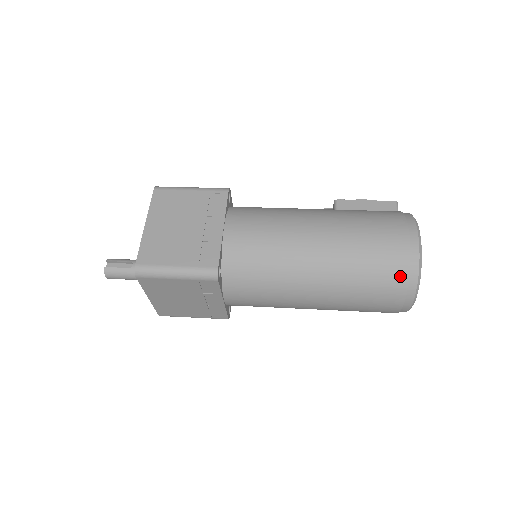
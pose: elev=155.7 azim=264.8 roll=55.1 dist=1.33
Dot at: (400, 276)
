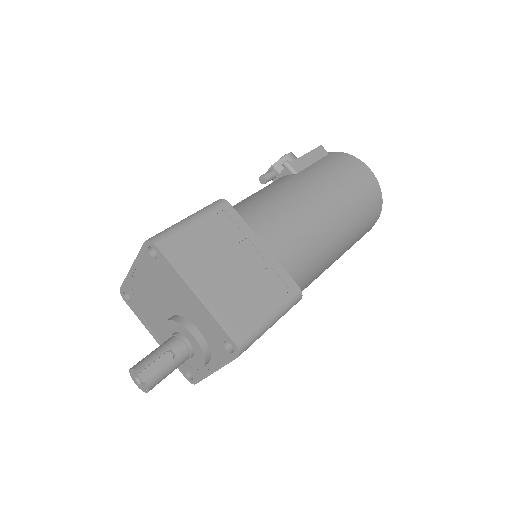
Dot at: (376, 208)
